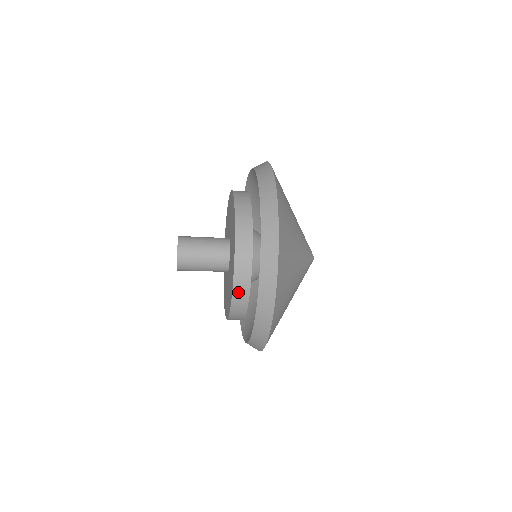
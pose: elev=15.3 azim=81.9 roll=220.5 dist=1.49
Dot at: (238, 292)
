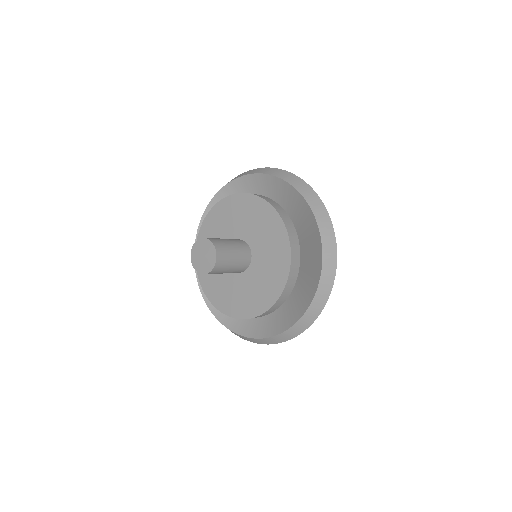
Dot at: (275, 306)
